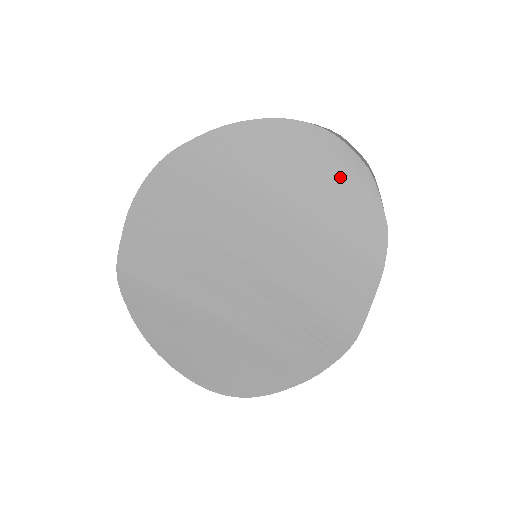
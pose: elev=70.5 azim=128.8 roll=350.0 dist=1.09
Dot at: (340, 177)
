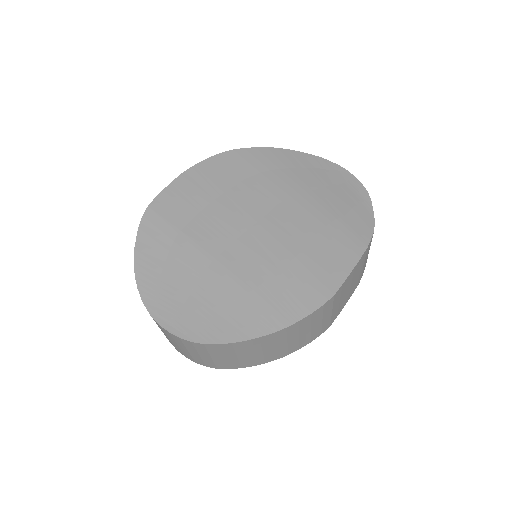
Dot at: (346, 191)
